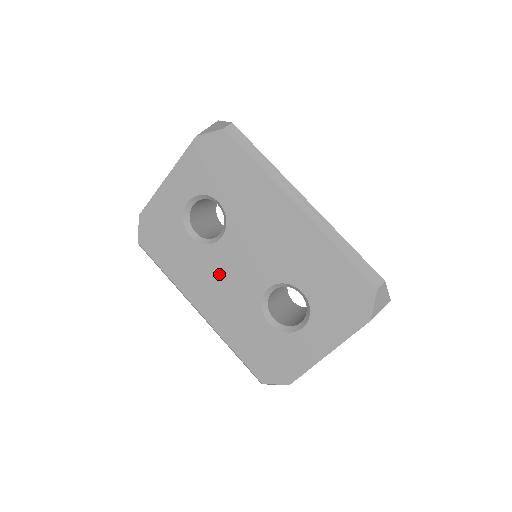
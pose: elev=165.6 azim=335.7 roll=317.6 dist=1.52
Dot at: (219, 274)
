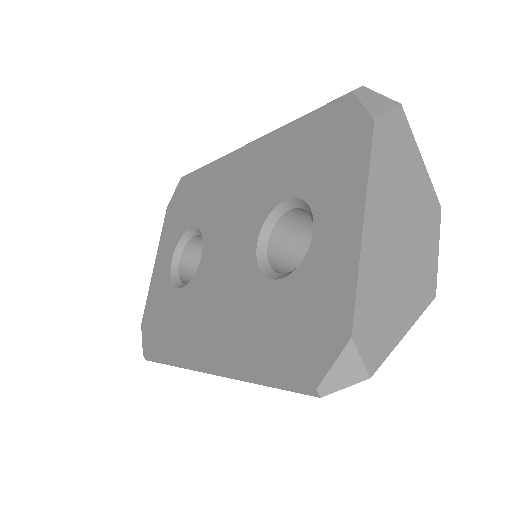
Dot at: (211, 292)
